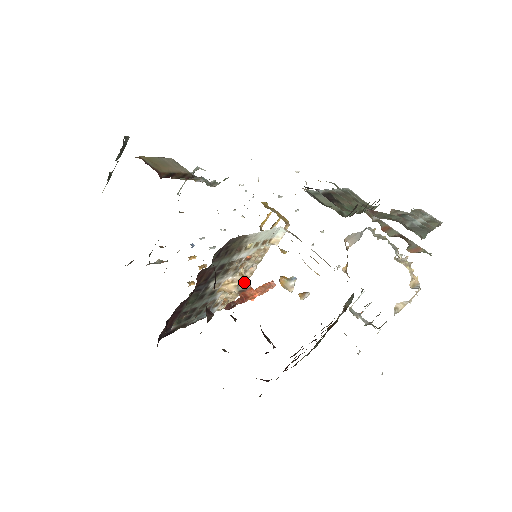
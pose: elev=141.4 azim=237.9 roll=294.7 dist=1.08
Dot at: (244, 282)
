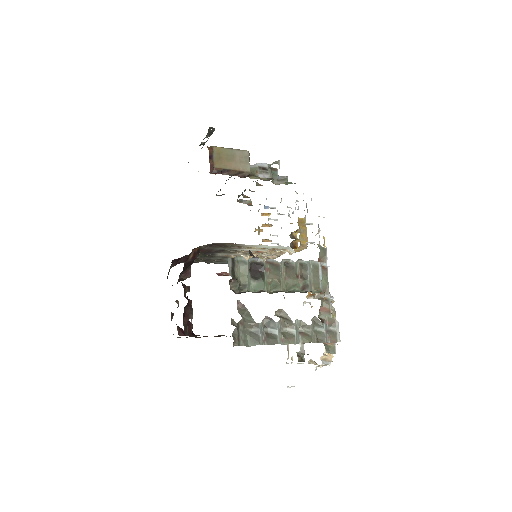
Dot at: occluded
